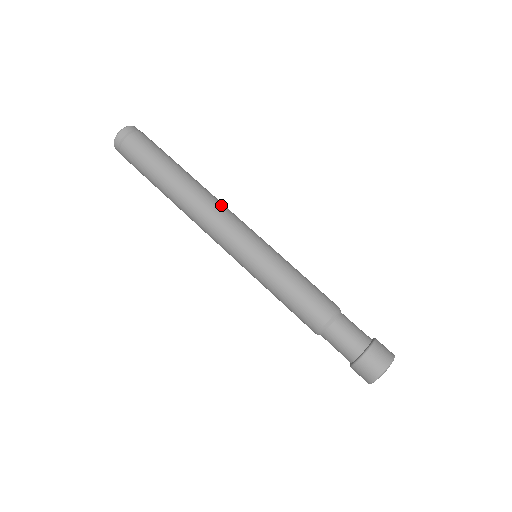
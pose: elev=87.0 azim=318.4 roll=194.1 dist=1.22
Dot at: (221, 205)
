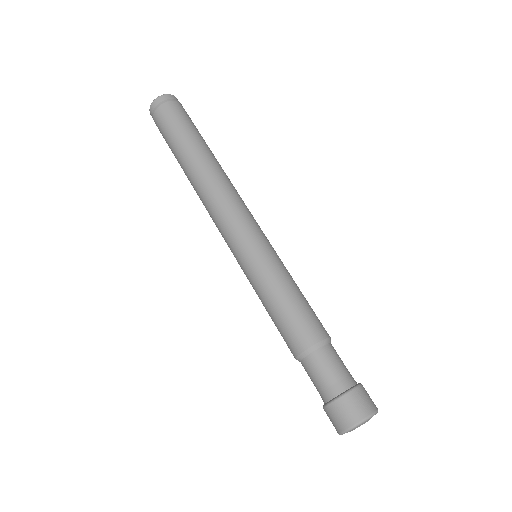
Dot at: (225, 195)
